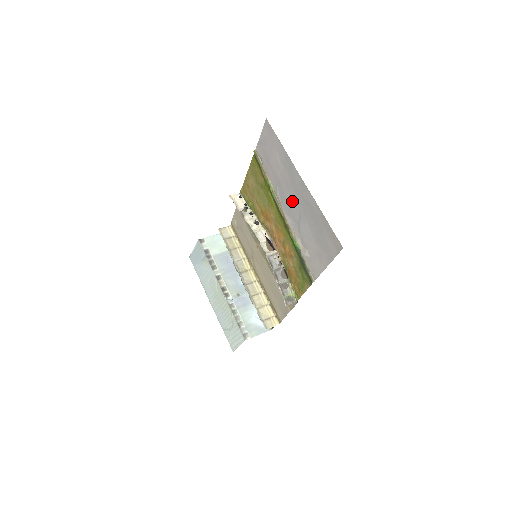
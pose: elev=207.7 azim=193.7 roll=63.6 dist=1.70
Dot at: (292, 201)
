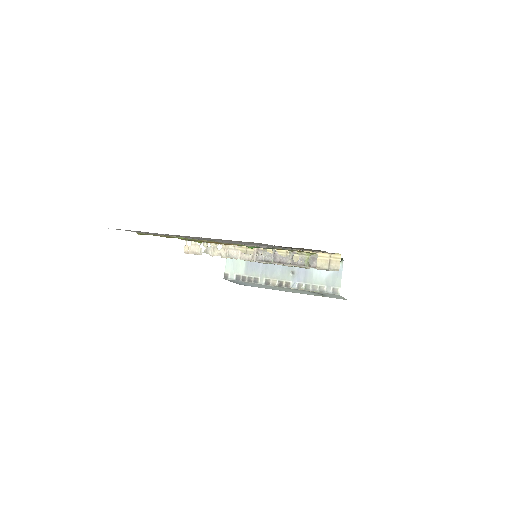
Dot at: occluded
